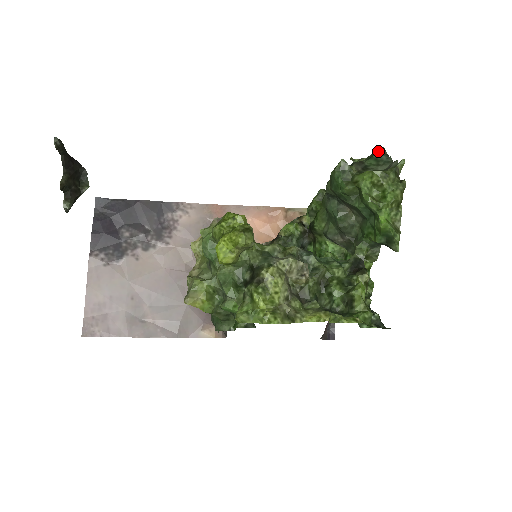
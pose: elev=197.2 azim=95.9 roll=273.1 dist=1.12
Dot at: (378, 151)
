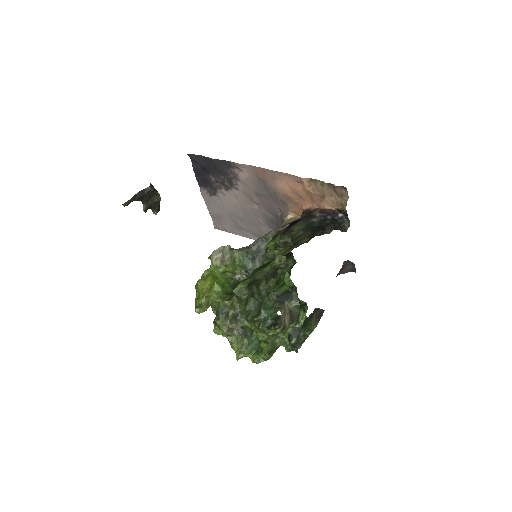
Dot at: (264, 282)
